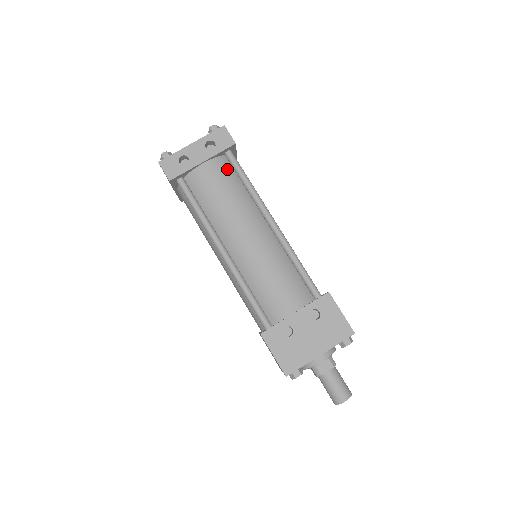
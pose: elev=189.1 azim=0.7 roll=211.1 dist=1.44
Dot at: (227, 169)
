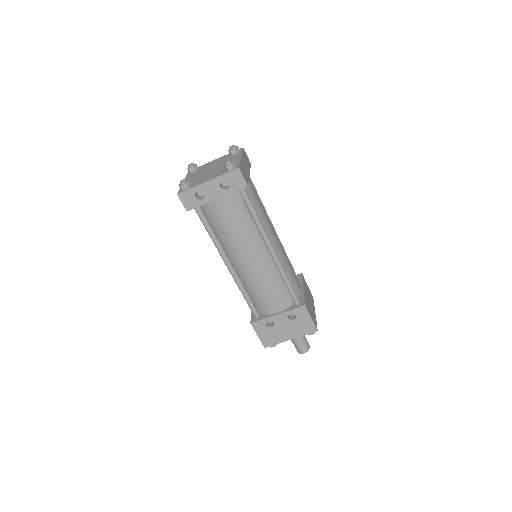
Dot at: (238, 203)
